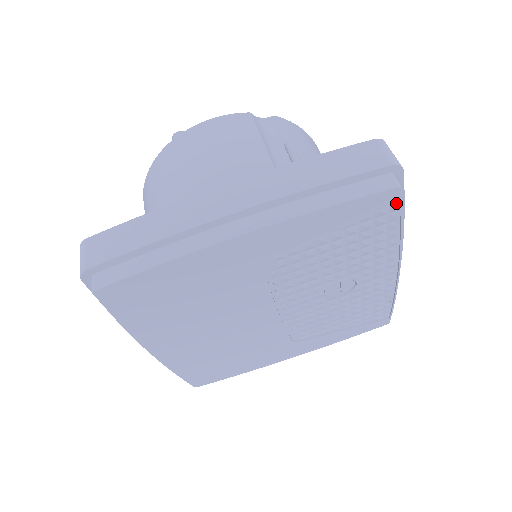
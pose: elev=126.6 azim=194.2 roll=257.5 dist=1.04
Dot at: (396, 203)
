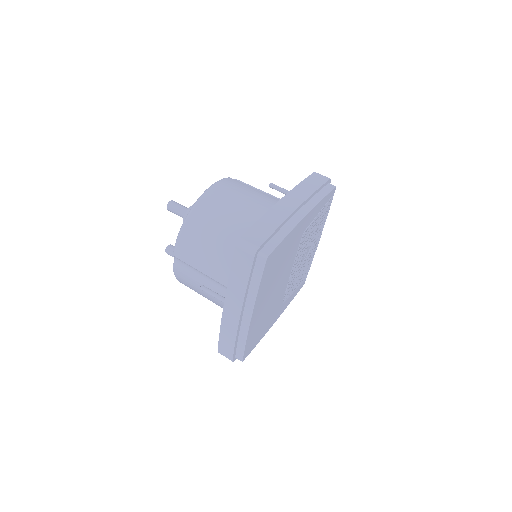
Dot at: (332, 196)
